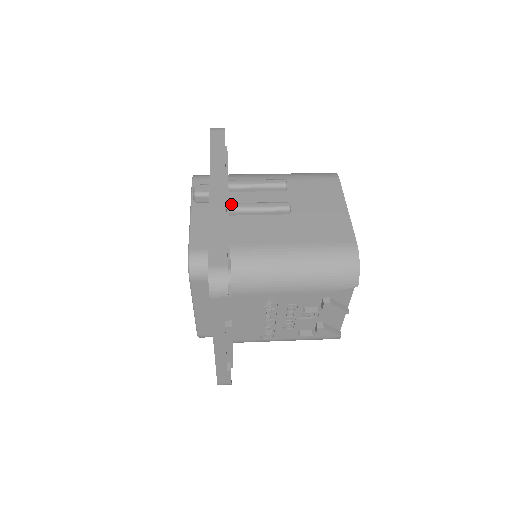
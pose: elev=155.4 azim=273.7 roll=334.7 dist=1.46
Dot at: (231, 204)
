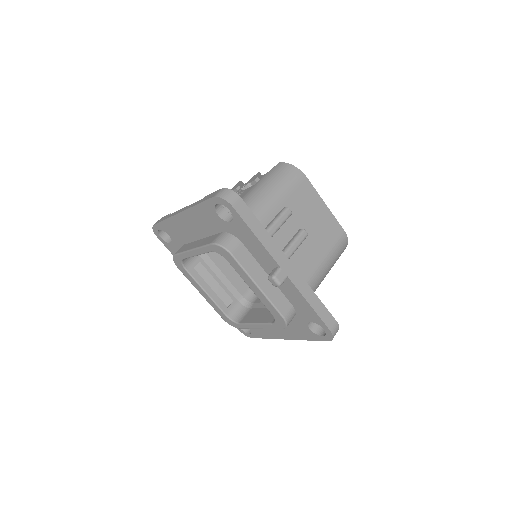
Dot at: occluded
